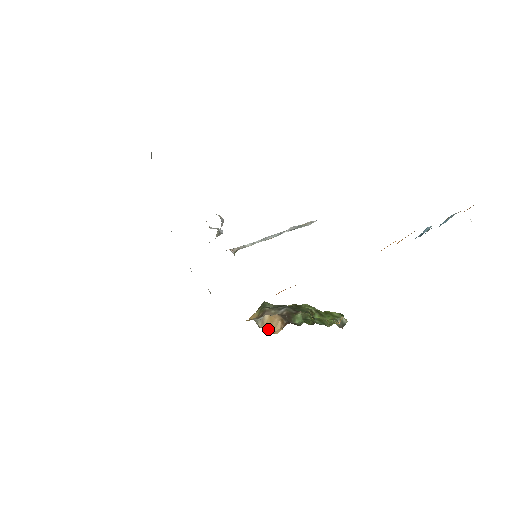
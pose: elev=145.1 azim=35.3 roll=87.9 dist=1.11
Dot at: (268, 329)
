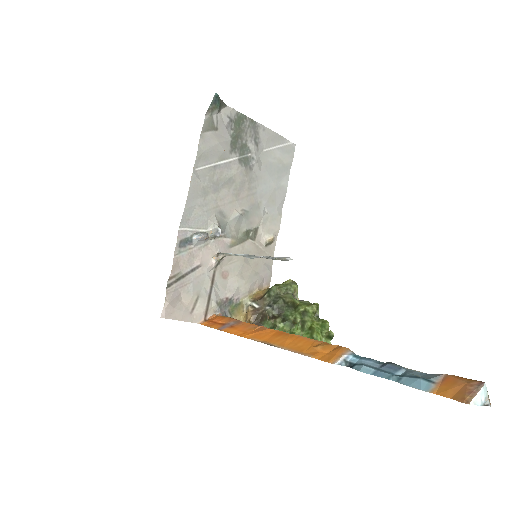
Dot at: (245, 318)
